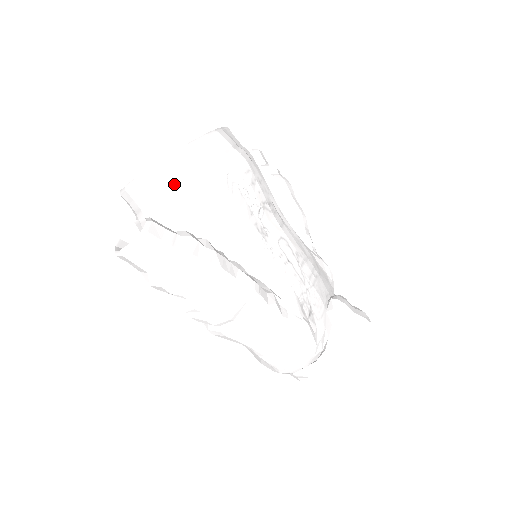
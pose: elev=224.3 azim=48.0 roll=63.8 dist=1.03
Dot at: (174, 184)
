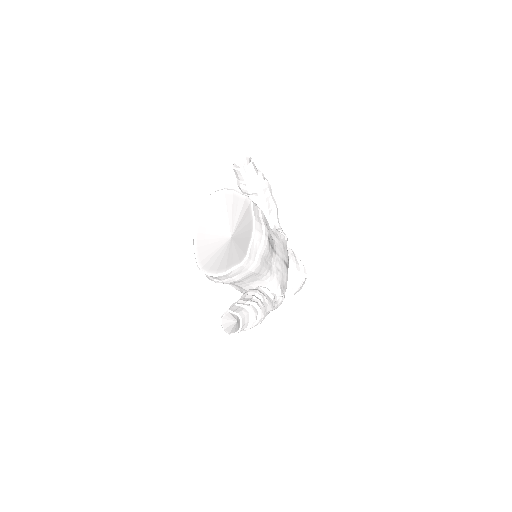
Dot at: (237, 274)
